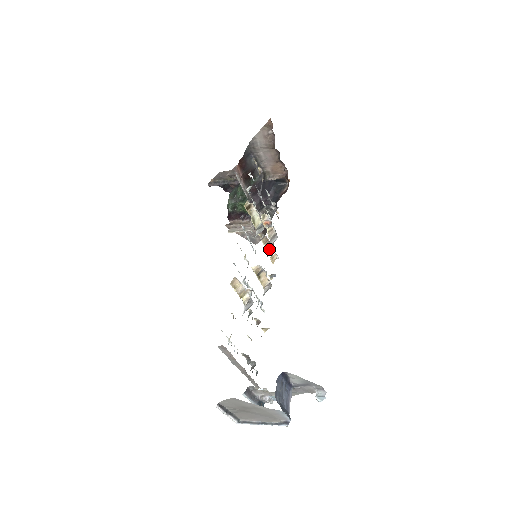
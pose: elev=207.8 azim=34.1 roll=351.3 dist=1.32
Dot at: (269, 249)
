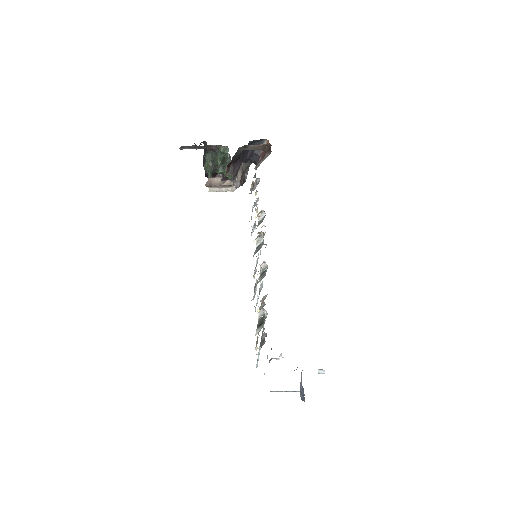
Dot at: (261, 233)
